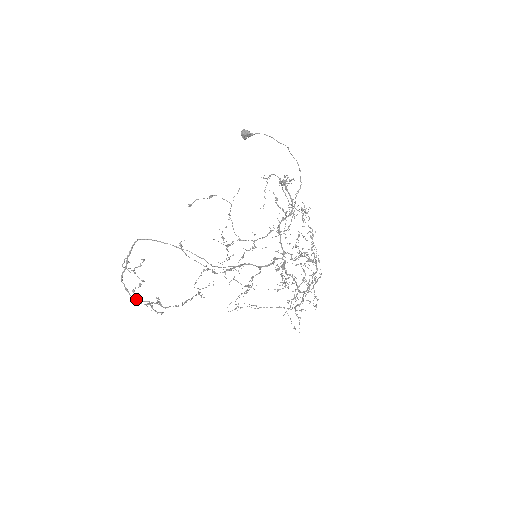
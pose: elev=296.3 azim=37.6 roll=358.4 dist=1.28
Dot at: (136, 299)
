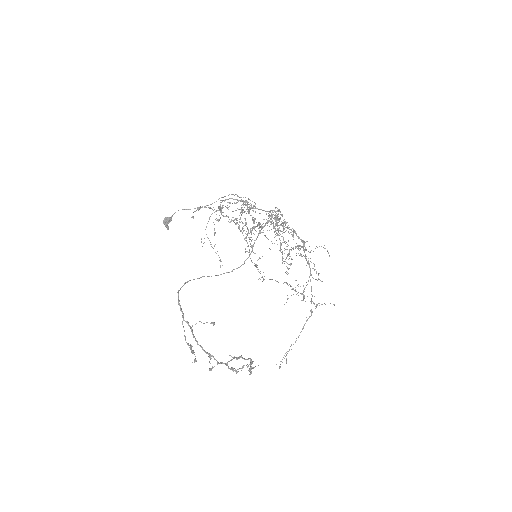
Dot at: (221, 363)
